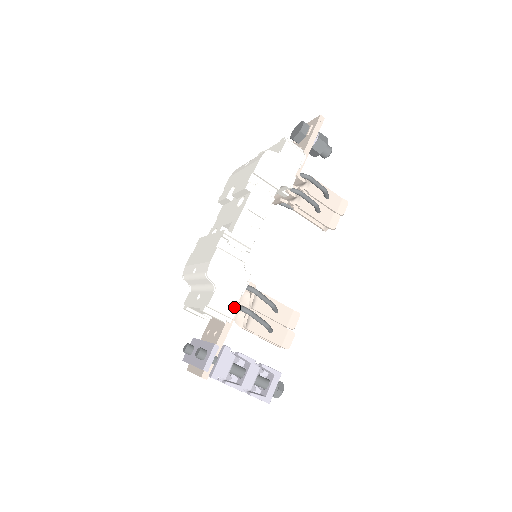
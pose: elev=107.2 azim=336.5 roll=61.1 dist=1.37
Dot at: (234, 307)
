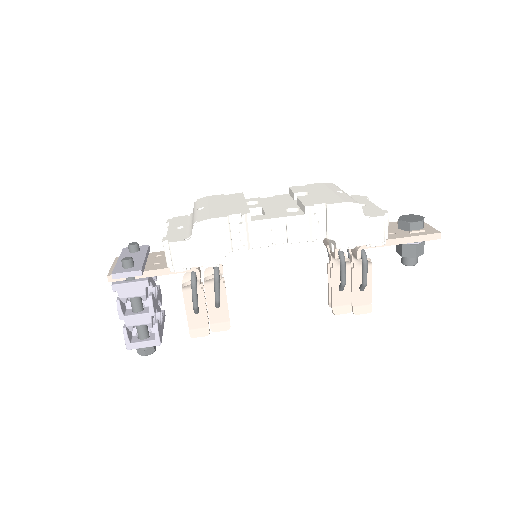
Dot at: (185, 267)
